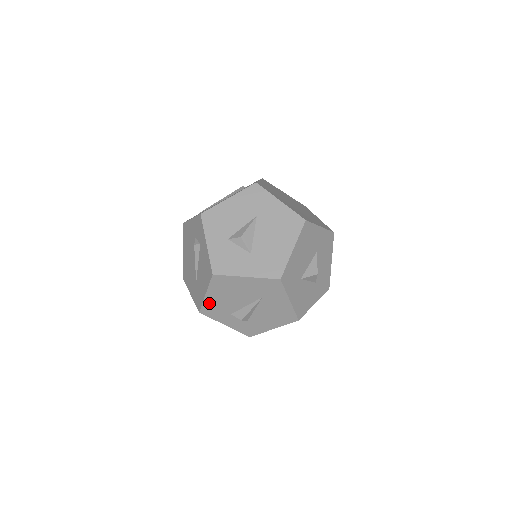
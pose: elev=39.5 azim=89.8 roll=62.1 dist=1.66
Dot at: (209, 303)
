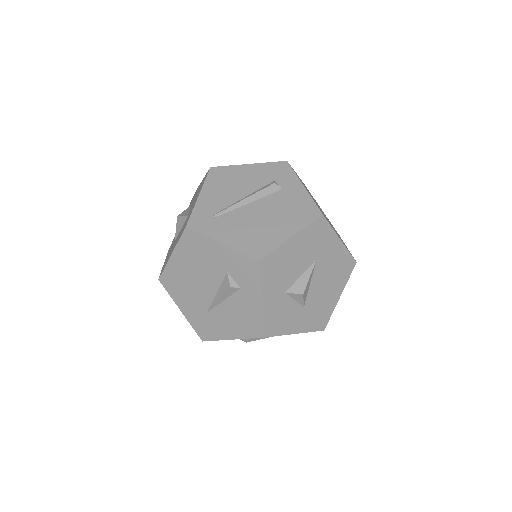
Dot at: occluded
